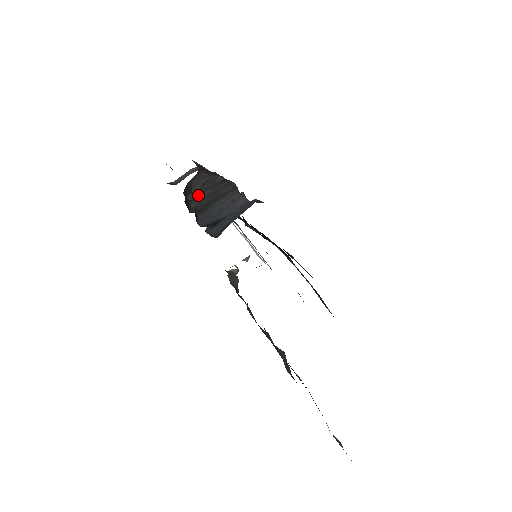
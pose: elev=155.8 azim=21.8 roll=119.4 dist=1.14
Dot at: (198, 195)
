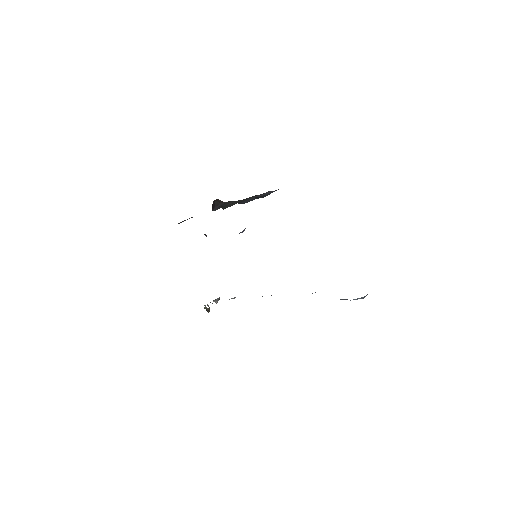
Dot at: (223, 206)
